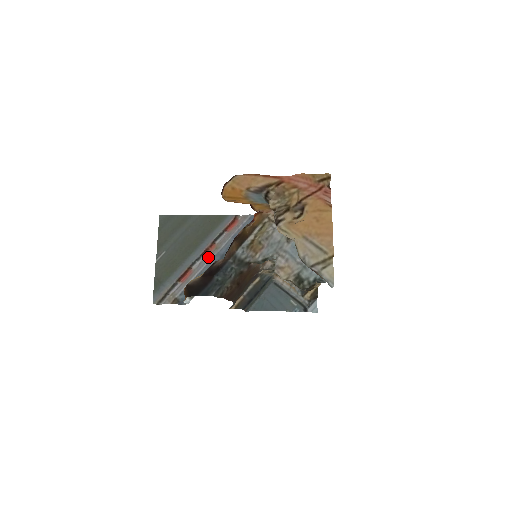
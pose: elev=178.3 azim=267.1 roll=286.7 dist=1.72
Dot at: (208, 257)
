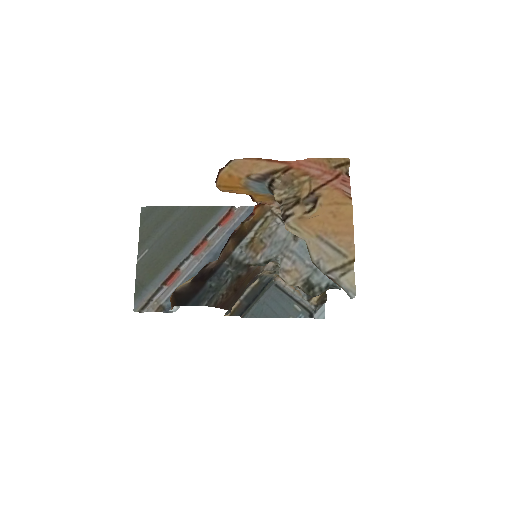
Dot at: (199, 256)
